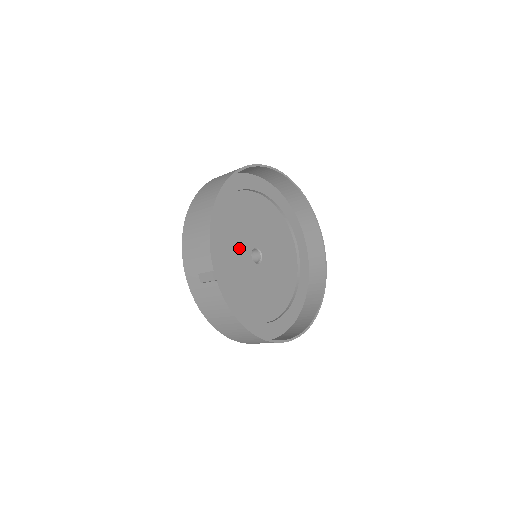
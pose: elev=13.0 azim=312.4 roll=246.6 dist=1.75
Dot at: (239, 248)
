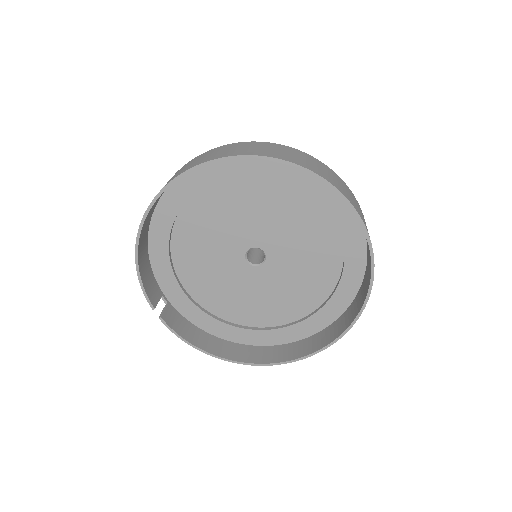
Dot at: (223, 254)
